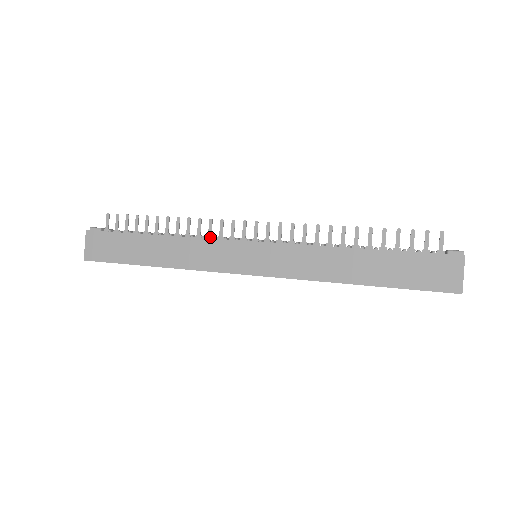
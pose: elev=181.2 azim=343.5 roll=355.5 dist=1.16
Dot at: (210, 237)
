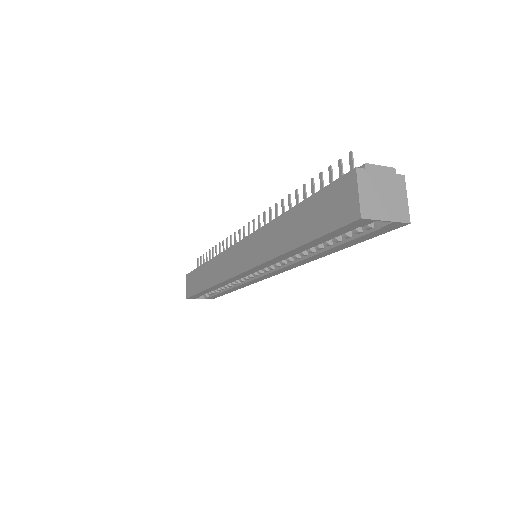
Dot at: occluded
